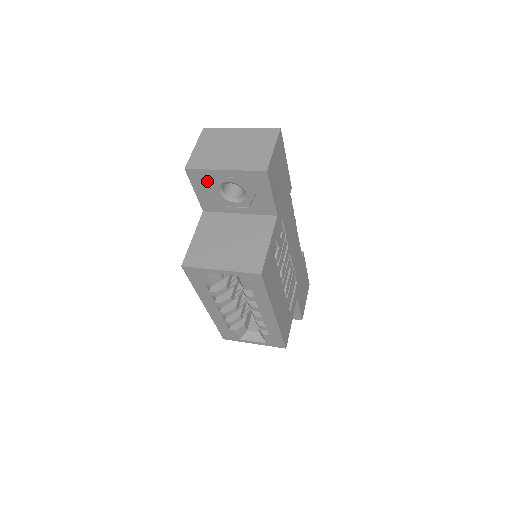
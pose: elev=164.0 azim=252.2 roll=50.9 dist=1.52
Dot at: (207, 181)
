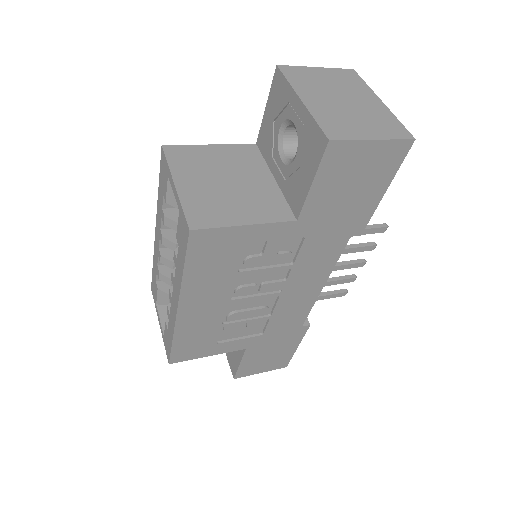
Dot at: (281, 102)
